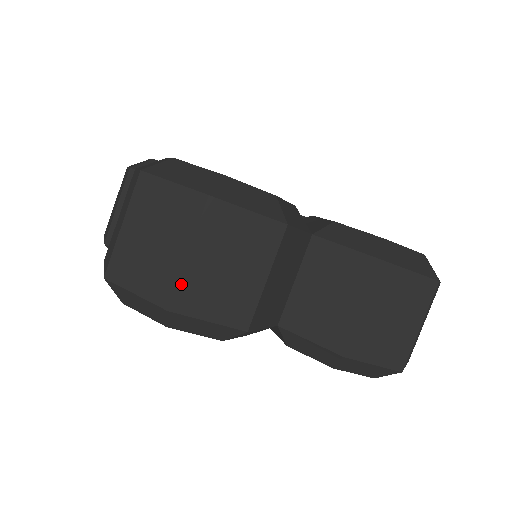
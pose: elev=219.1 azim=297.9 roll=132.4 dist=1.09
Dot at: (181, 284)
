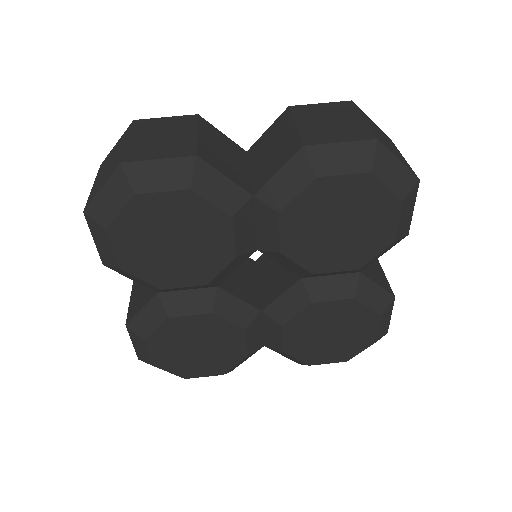
Dot at: occluded
